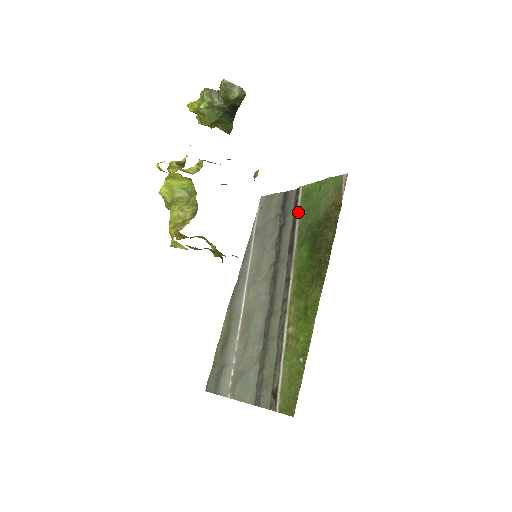
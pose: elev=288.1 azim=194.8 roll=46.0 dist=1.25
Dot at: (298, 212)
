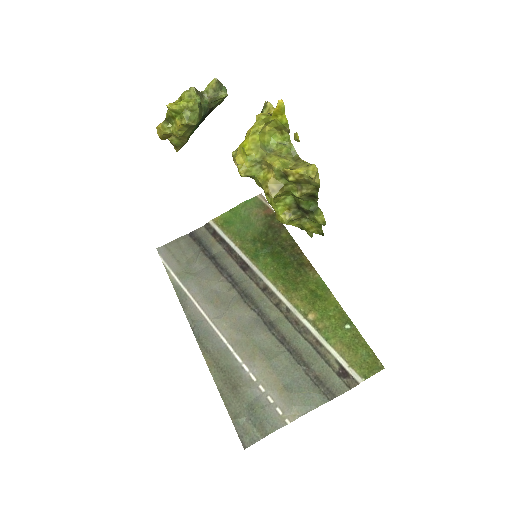
Dot at: (227, 238)
